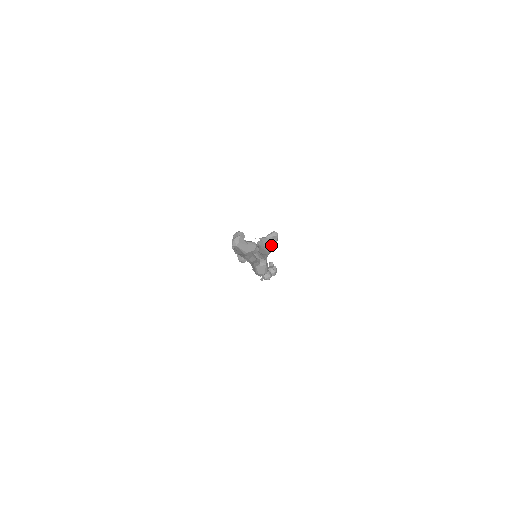
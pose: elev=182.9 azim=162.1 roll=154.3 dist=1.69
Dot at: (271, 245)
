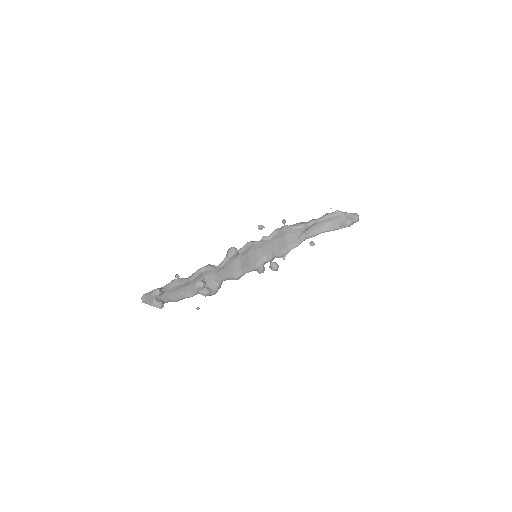
Dot at: (338, 226)
